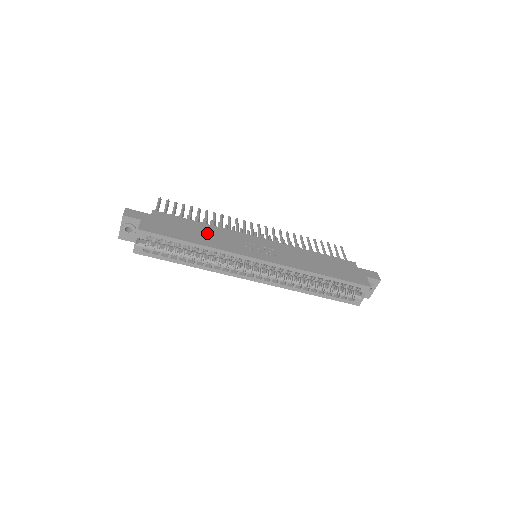
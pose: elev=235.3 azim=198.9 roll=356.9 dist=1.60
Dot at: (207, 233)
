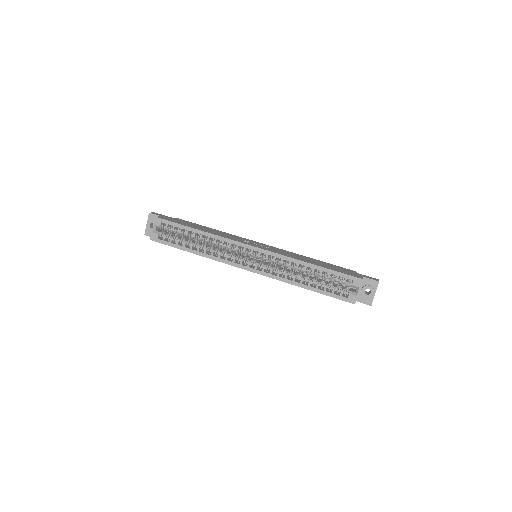
Dot at: (213, 231)
